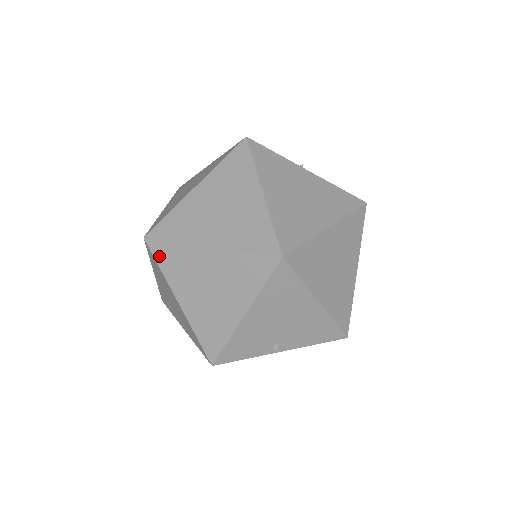
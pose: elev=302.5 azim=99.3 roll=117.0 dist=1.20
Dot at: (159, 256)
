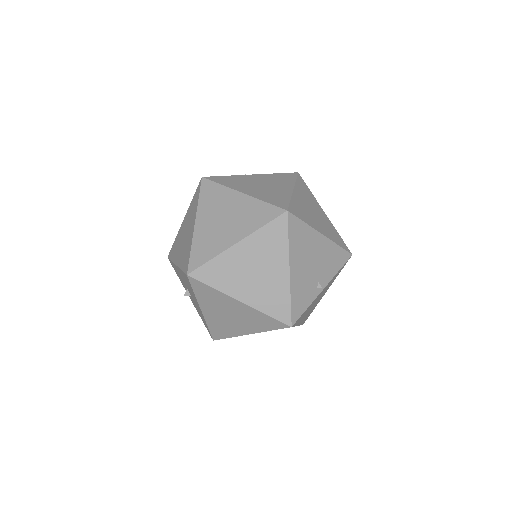
Dot at: (206, 279)
